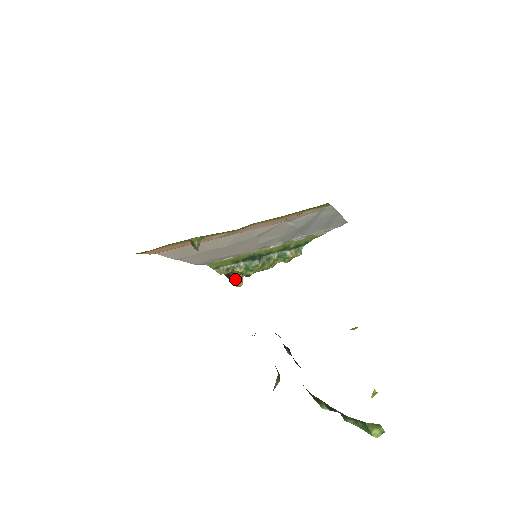
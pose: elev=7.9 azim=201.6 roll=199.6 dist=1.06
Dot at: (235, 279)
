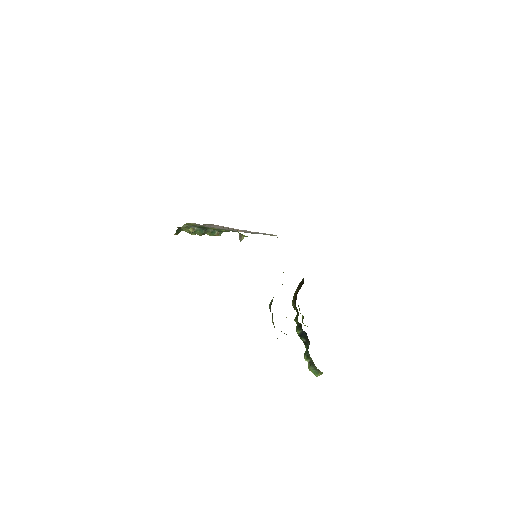
Dot at: (179, 231)
